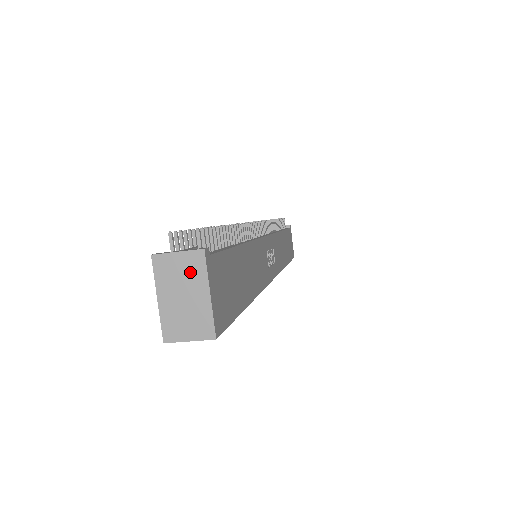
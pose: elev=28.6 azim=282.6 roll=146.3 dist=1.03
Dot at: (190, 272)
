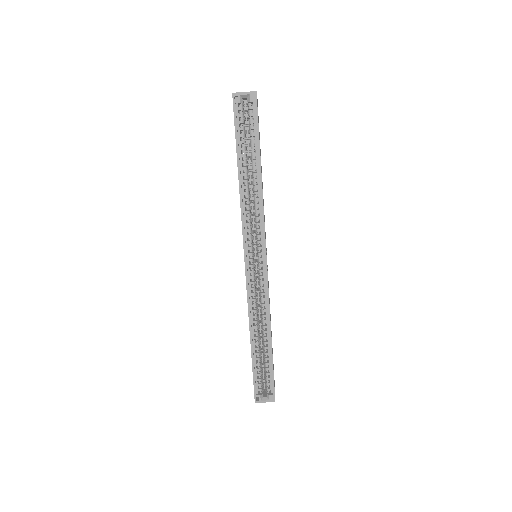
Dot at: occluded
